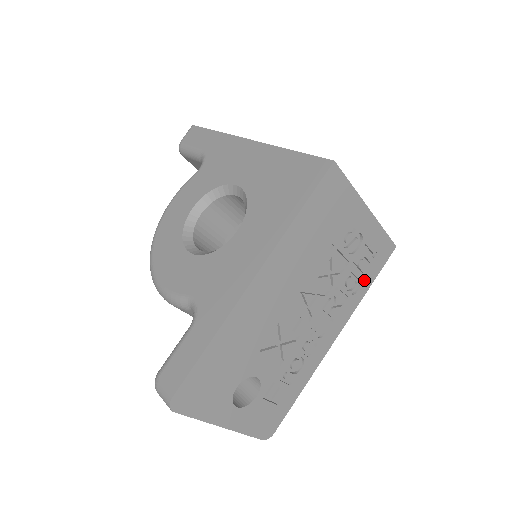
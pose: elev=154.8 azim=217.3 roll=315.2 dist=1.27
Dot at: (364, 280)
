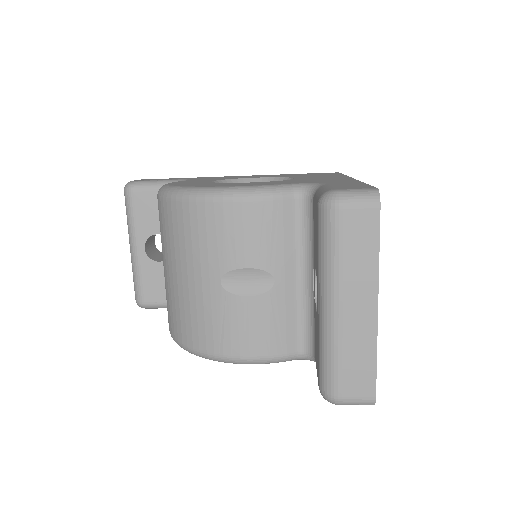
Dot at: occluded
